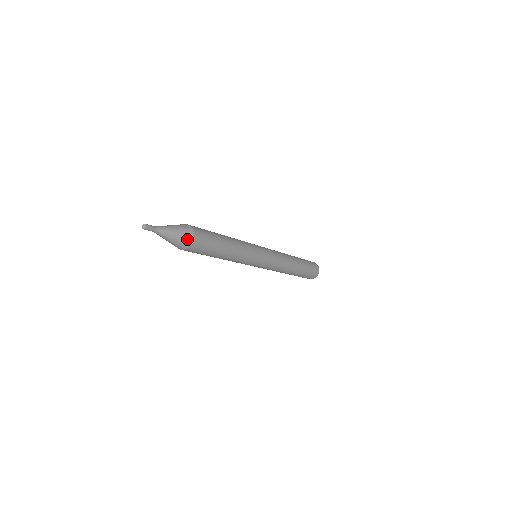
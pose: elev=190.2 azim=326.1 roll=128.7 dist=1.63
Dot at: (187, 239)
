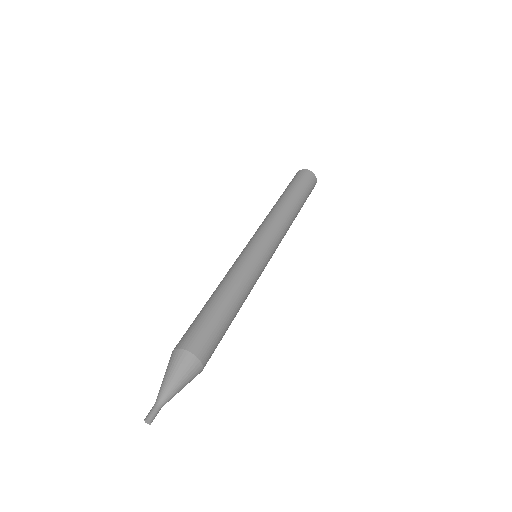
Dot at: occluded
